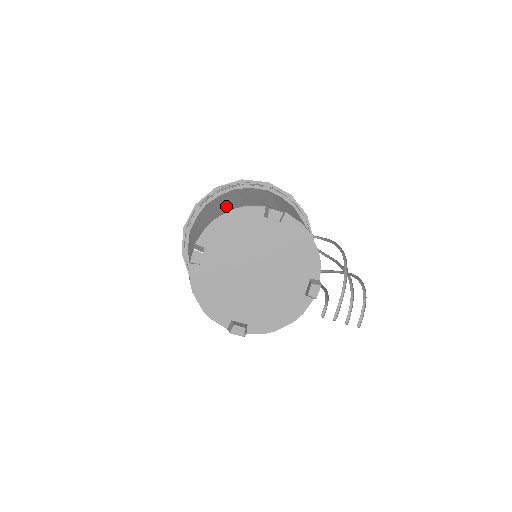
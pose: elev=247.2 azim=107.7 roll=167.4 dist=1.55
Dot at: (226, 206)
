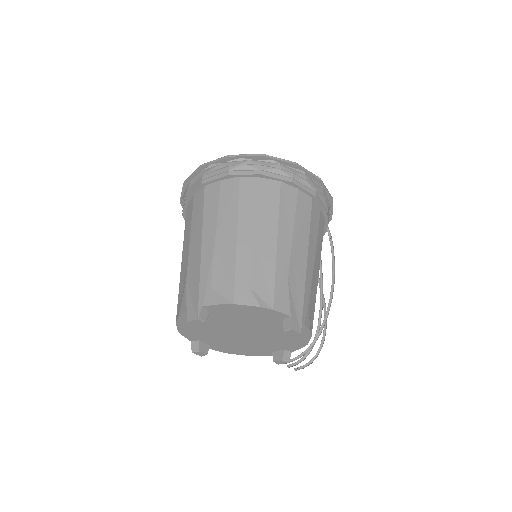
Dot at: (255, 268)
